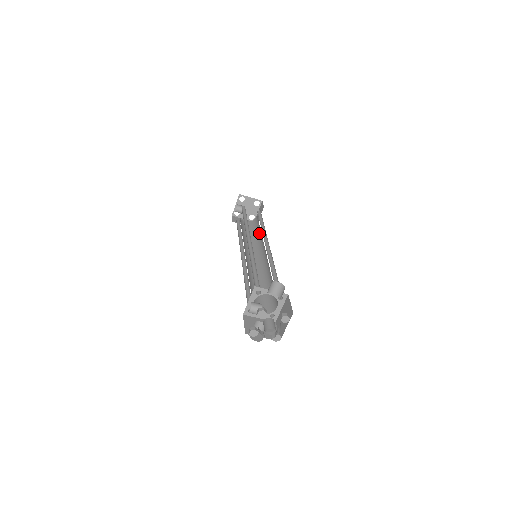
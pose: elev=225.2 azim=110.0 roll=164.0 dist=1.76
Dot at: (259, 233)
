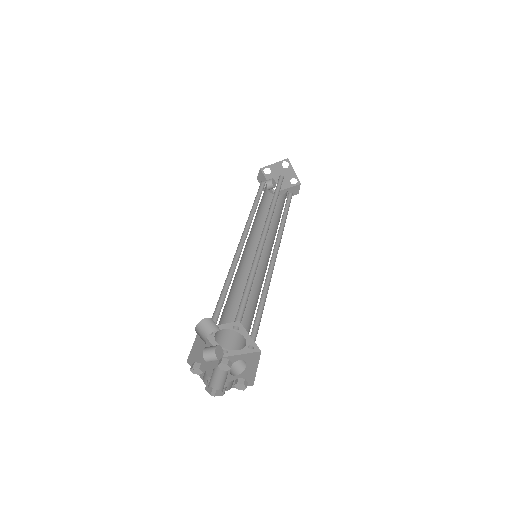
Dot at: occluded
